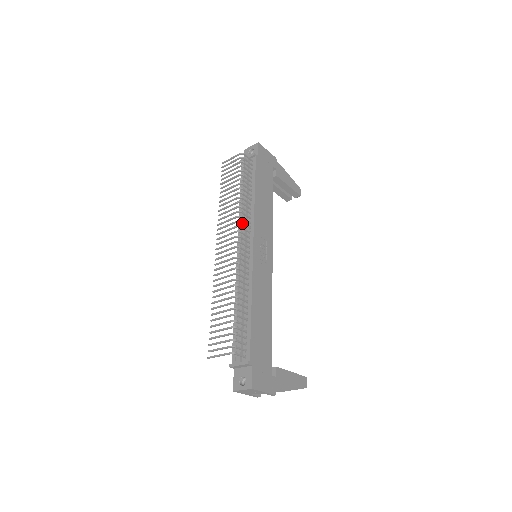
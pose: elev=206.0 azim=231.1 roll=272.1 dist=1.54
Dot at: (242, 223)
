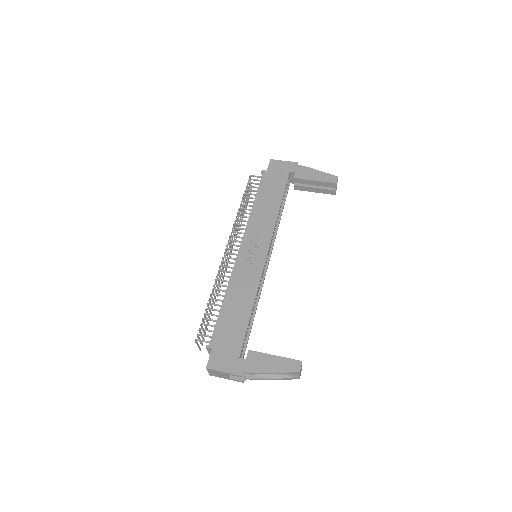
Dot at: occluded
